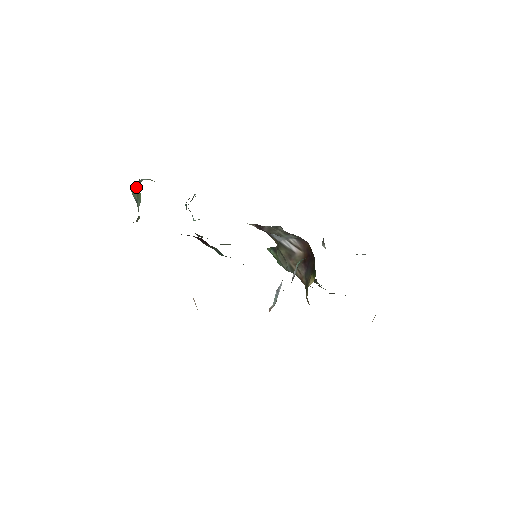
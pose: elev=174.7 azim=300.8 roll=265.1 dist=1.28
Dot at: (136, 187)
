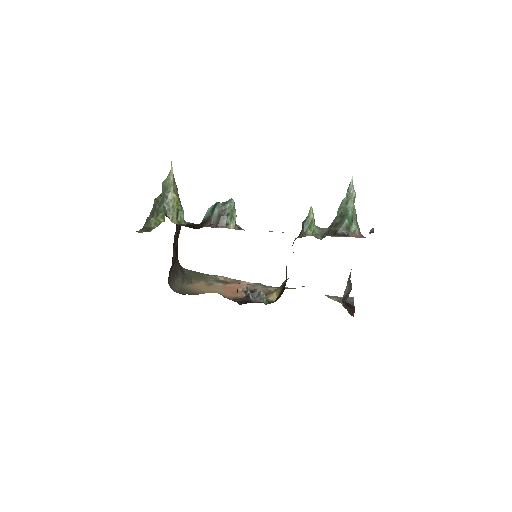
Dot at: (162, 196)
